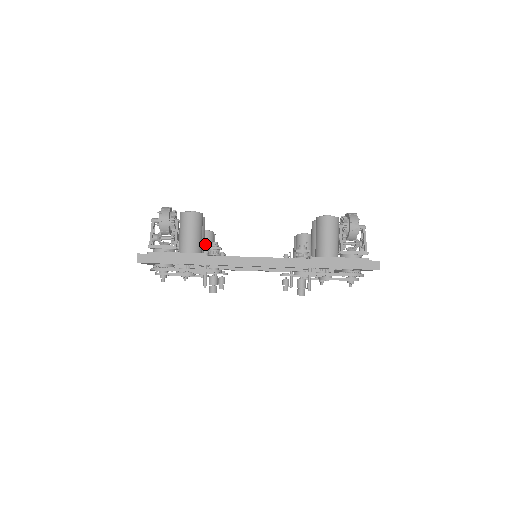
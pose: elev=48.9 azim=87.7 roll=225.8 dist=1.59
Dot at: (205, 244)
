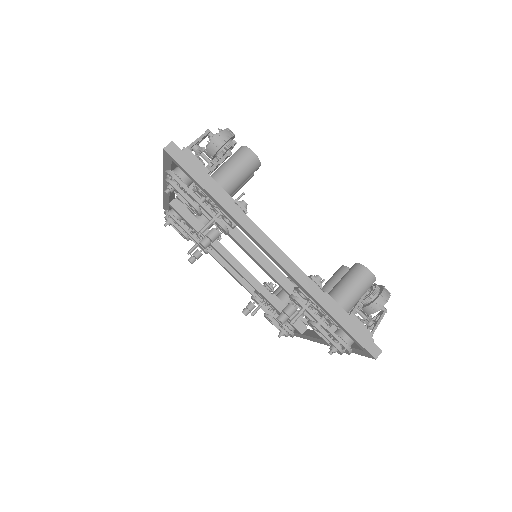
Dot at: occluded
